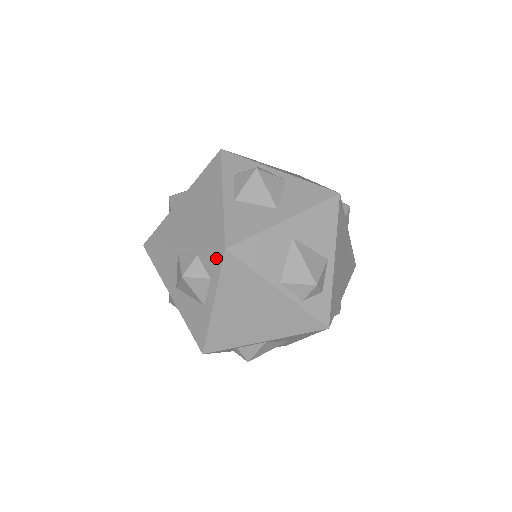
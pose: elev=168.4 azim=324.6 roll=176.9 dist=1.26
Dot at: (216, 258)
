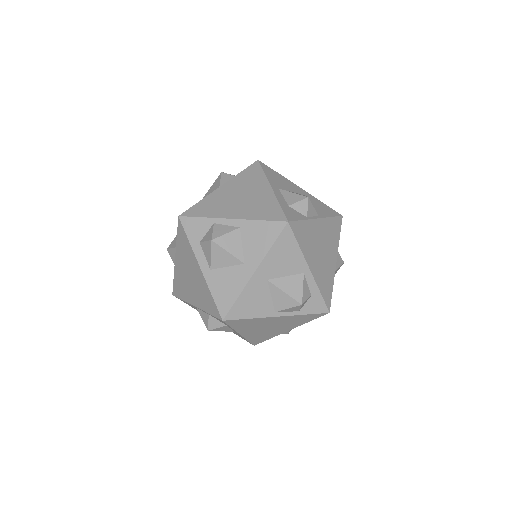
Dot at: occluded
